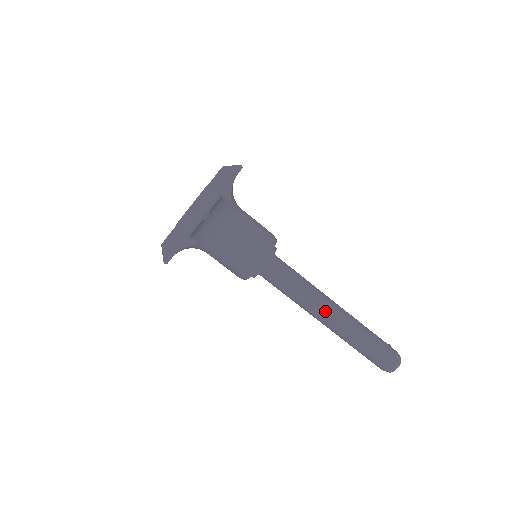
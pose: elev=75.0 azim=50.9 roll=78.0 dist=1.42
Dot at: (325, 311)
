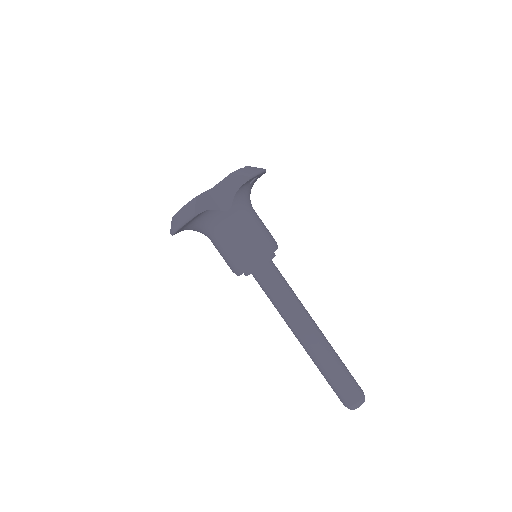
Dot at: (312, 321)
